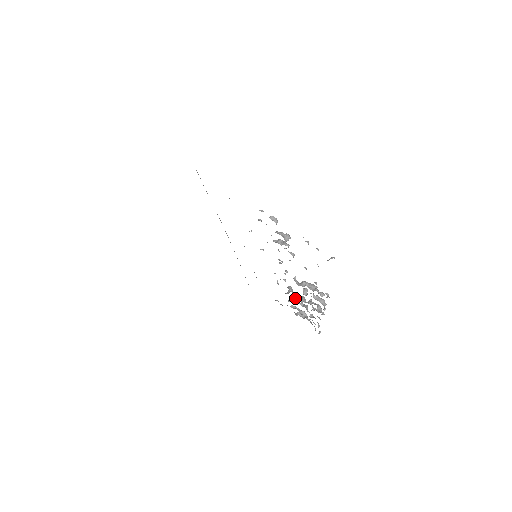
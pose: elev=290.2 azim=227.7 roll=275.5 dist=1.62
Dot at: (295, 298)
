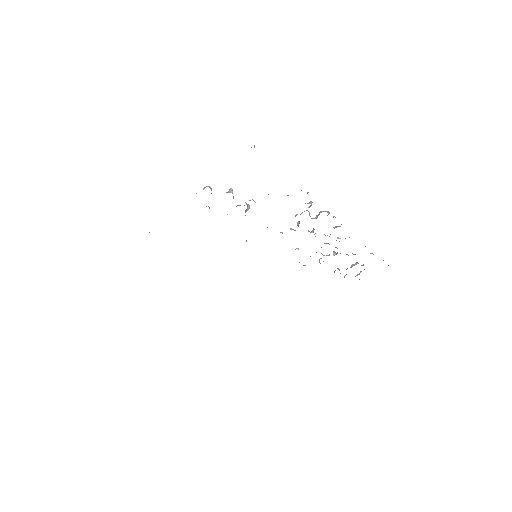
Dot at: occluded
